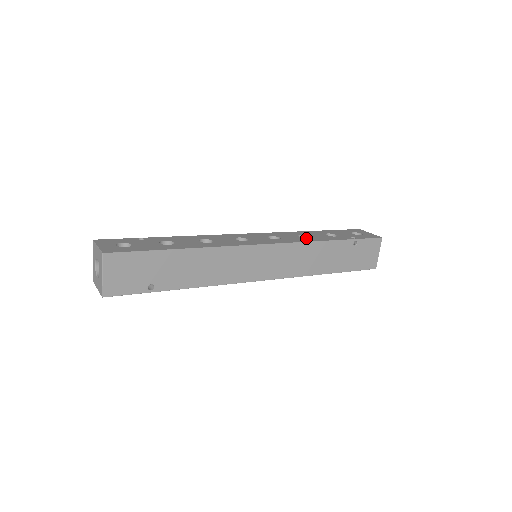
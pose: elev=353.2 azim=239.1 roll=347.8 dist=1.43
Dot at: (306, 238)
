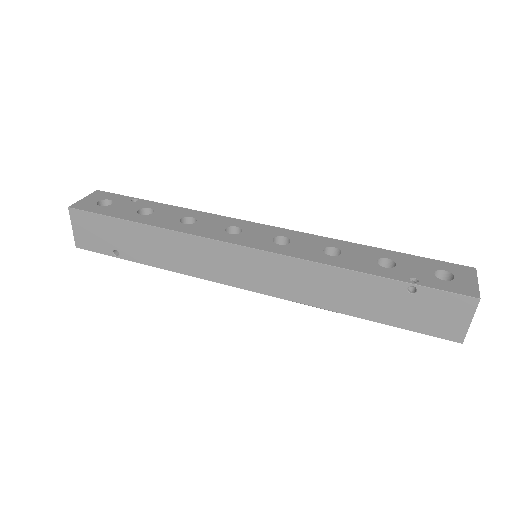
Dot at: (326, 255)
